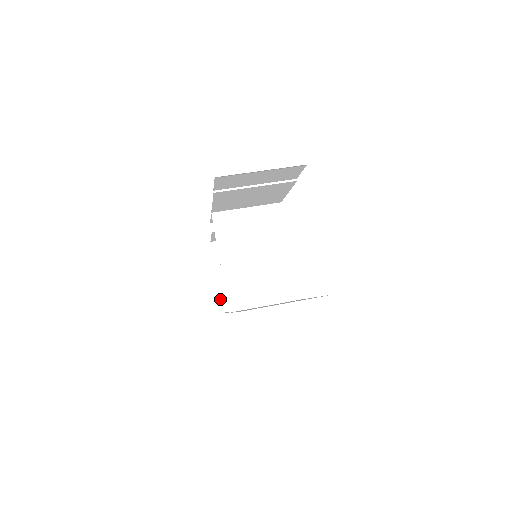
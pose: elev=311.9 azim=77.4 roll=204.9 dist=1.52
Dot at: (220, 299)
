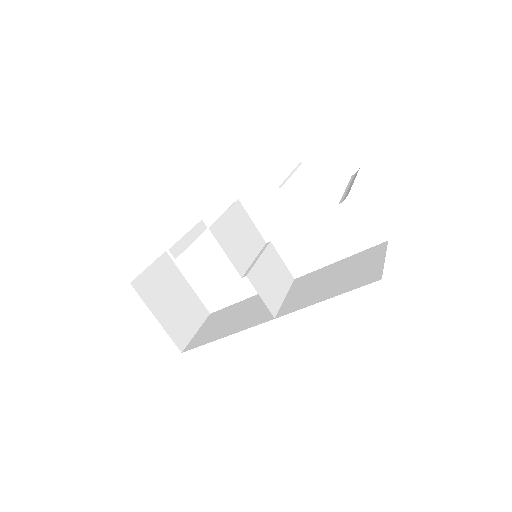
Dot at: (172, 340)
